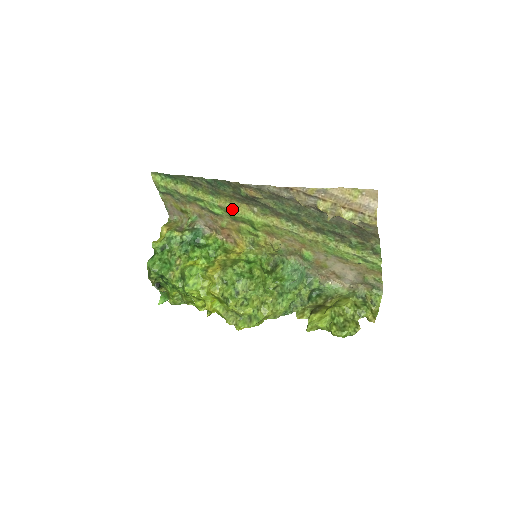
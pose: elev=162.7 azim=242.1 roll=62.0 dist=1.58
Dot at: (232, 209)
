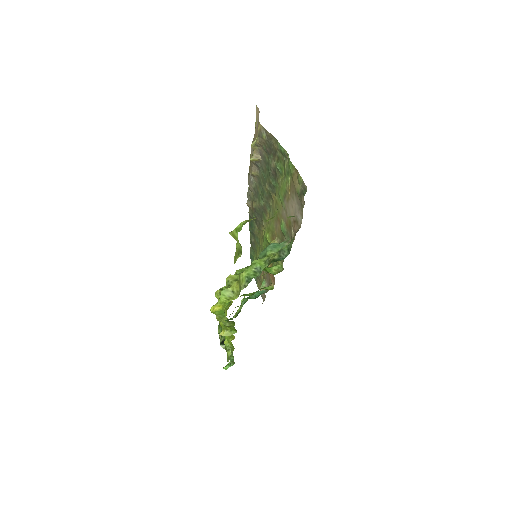
Dot at: (262, 242)
